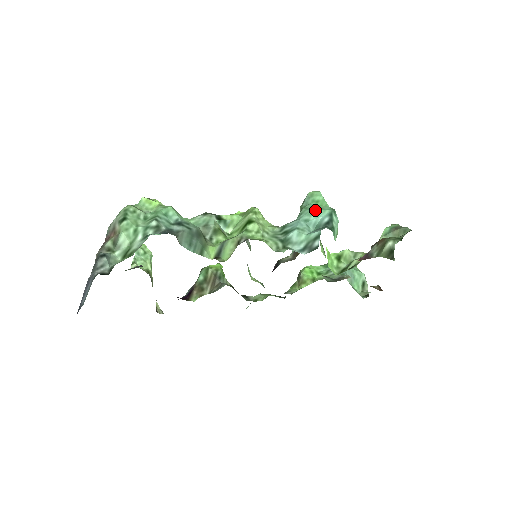
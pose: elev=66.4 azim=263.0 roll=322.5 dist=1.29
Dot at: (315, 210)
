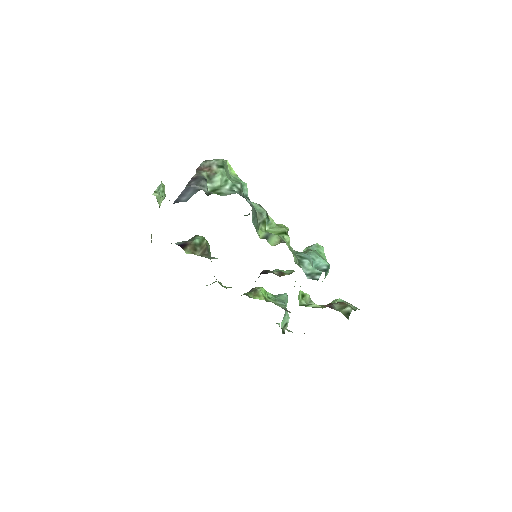
Dot at: (320, 257)
